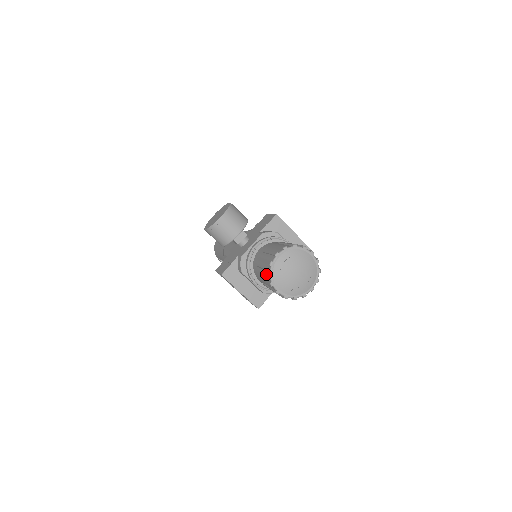
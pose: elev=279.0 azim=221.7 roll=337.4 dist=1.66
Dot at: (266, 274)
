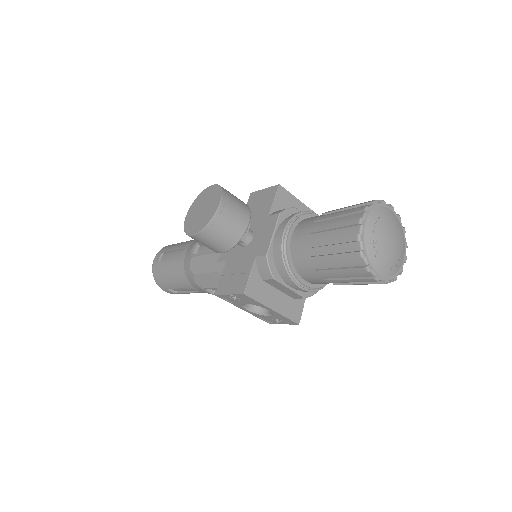
Dot at: (353, 257)
